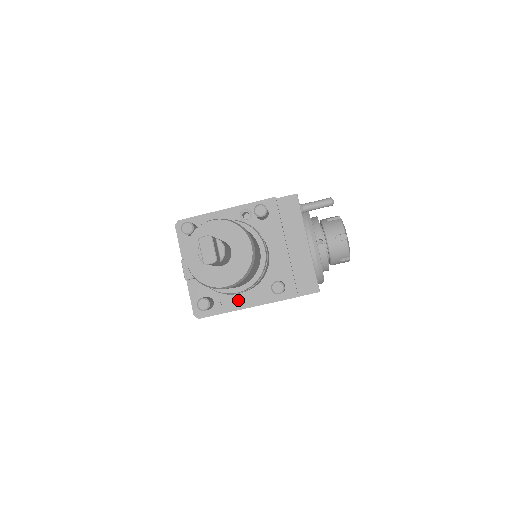
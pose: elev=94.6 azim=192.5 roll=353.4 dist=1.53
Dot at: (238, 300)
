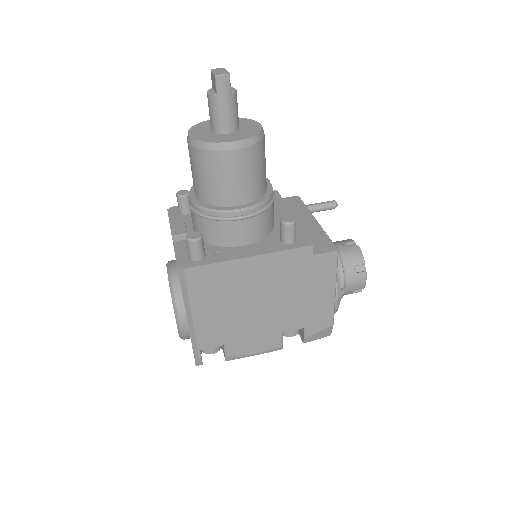
Dot at: (237, 251)
